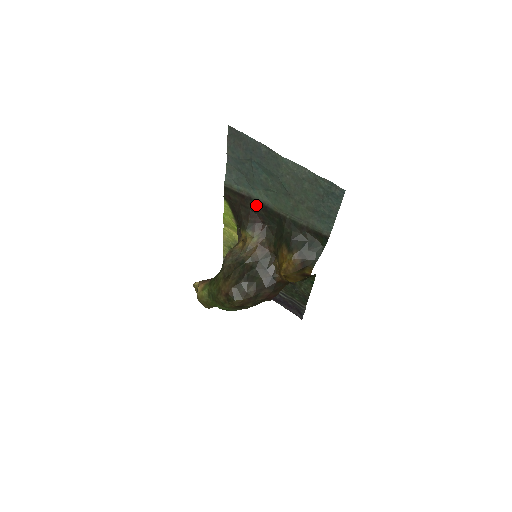
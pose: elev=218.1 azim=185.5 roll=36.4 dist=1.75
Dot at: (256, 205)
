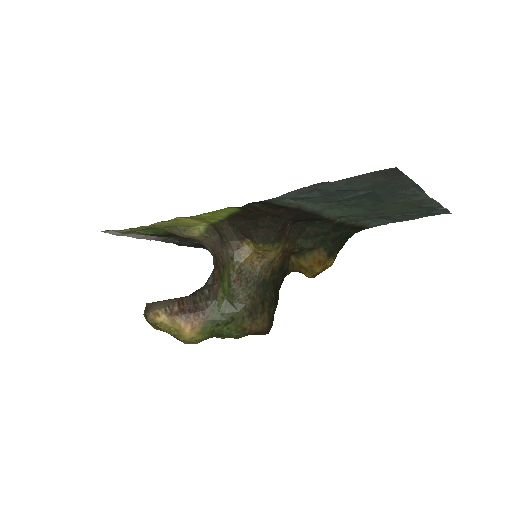
Dot at: (301, 214)
